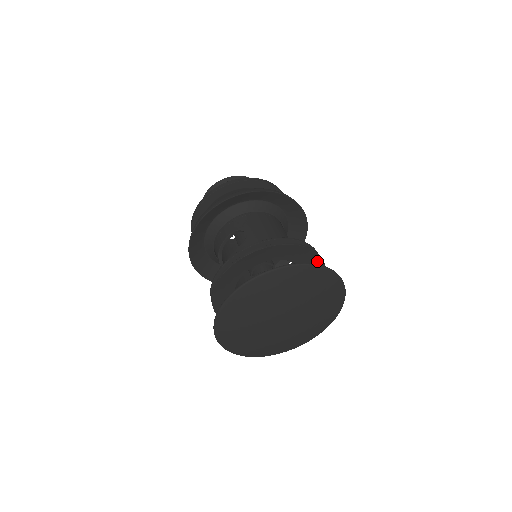
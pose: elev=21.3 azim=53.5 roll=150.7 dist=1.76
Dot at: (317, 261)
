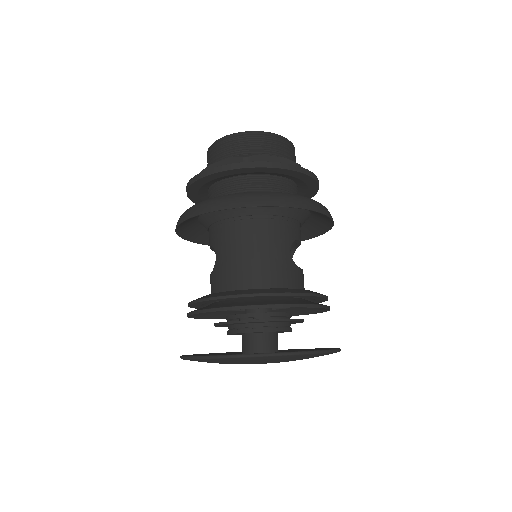
Dot at: occluded
